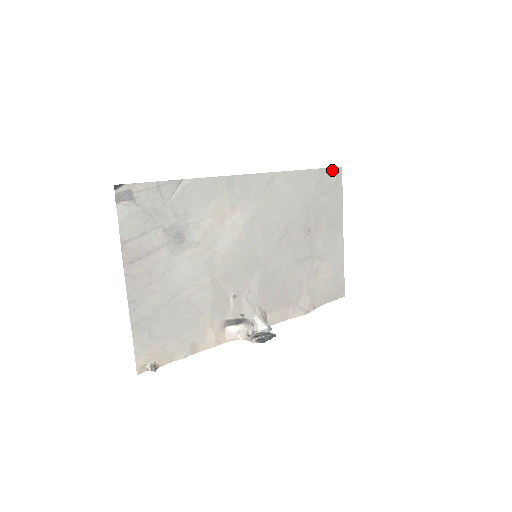
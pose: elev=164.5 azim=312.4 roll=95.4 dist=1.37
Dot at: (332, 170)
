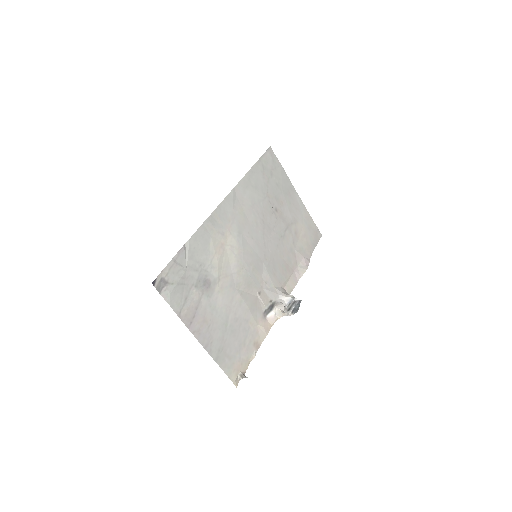
Dot at: (266, 154)
